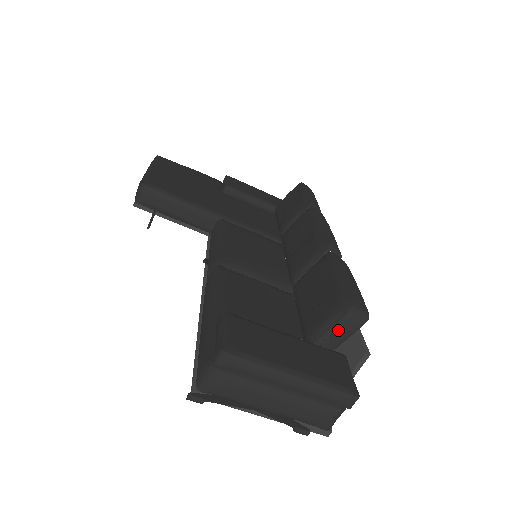
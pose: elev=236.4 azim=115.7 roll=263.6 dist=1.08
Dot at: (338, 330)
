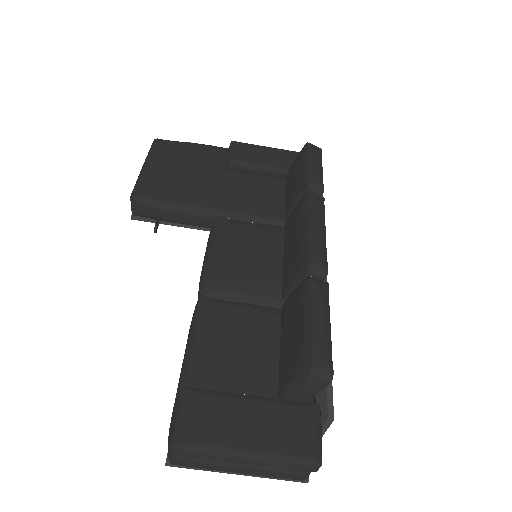
Dot at: (301, 392)
